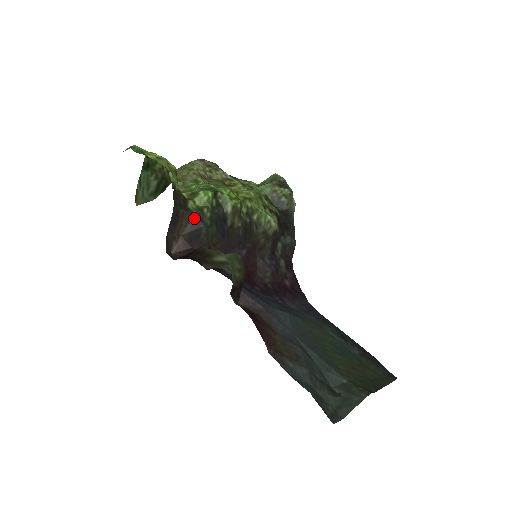
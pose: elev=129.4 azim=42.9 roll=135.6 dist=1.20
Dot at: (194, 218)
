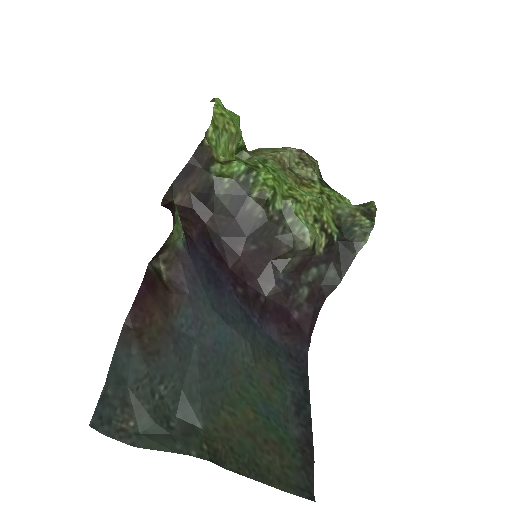
Dot at: (209, 181)
